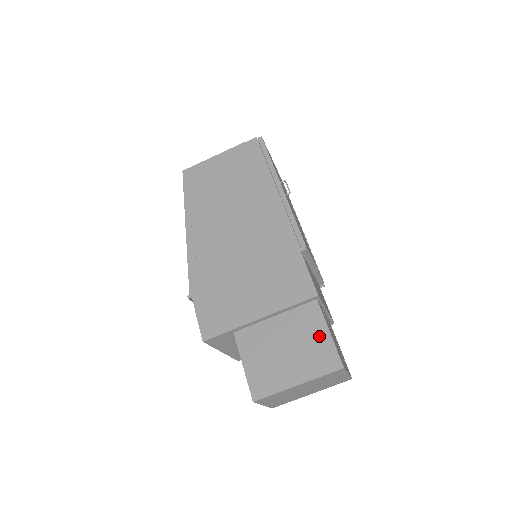
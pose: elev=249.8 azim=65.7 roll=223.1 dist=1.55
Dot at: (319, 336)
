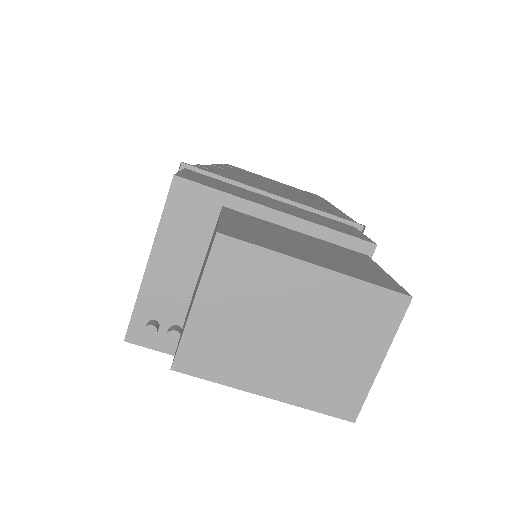
Dot at: (368, 266)
